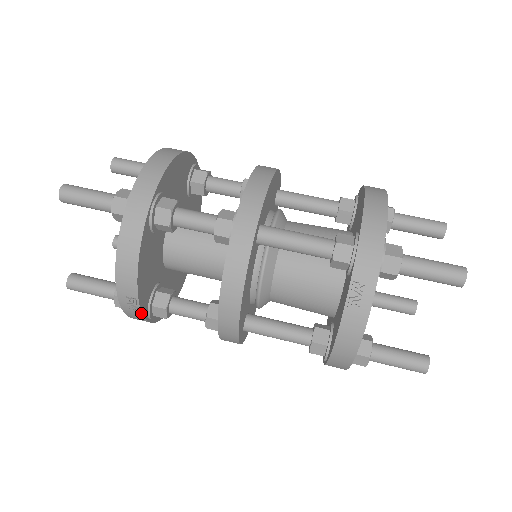
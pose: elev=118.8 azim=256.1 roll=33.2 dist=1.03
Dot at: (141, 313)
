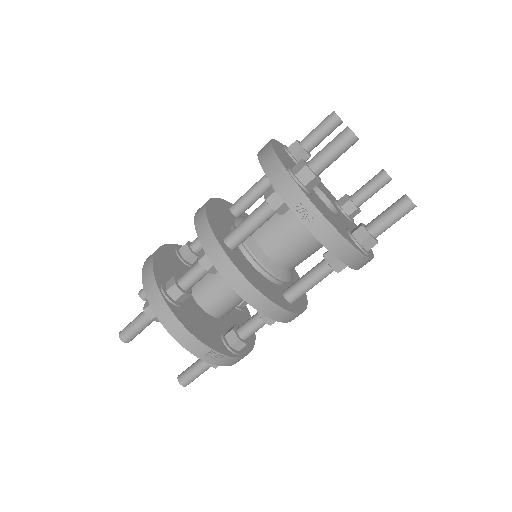
Dot at: (226, 356)
